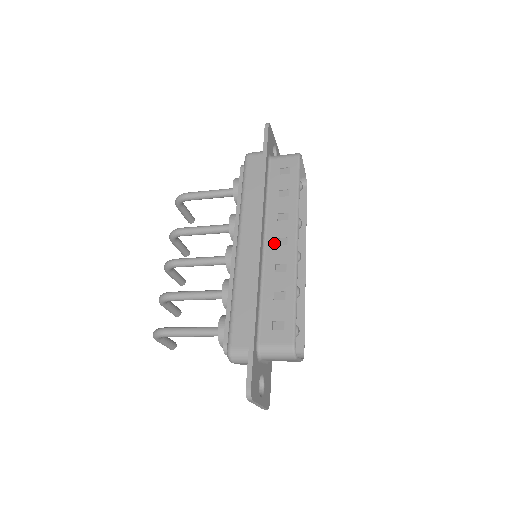
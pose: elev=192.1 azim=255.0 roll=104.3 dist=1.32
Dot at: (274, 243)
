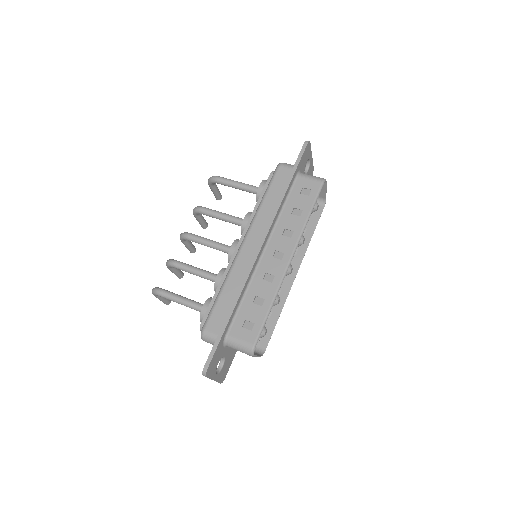
Dot at: (272, 254)
